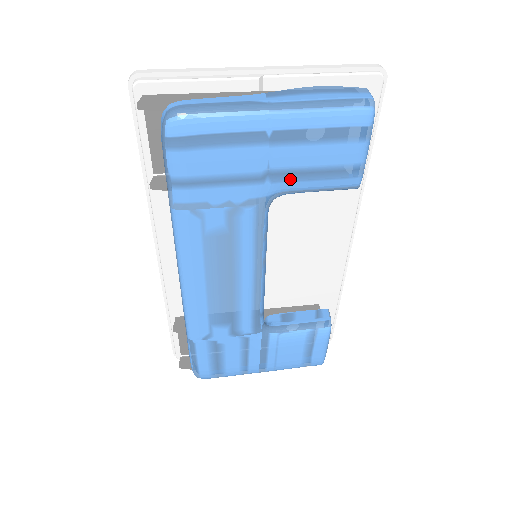
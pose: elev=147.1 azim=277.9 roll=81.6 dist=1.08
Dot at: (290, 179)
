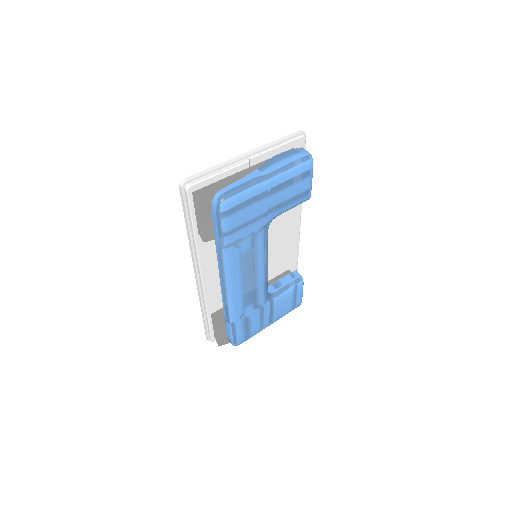
Dot at: (279, 209)
